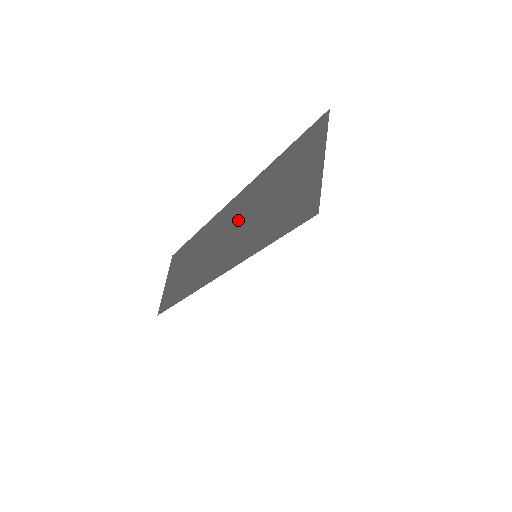
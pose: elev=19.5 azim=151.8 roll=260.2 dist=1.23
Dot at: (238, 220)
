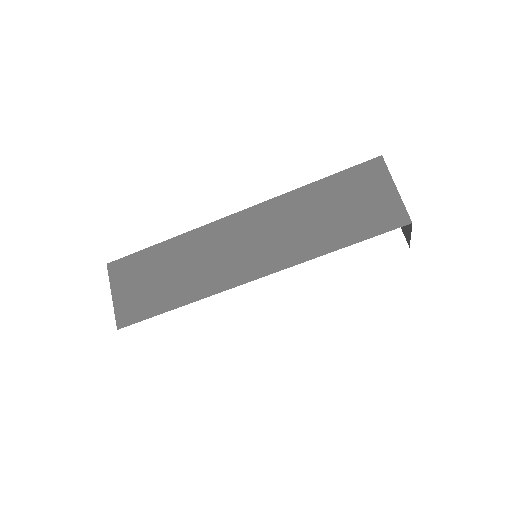
Dot at: (278, 226)
